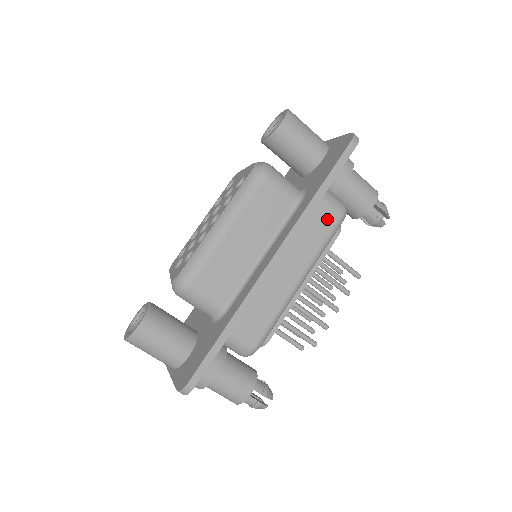
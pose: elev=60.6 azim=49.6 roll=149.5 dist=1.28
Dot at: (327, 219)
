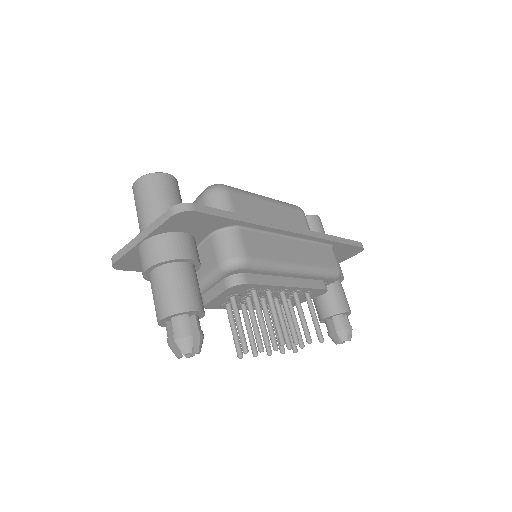
Dot at: (330, 260)
